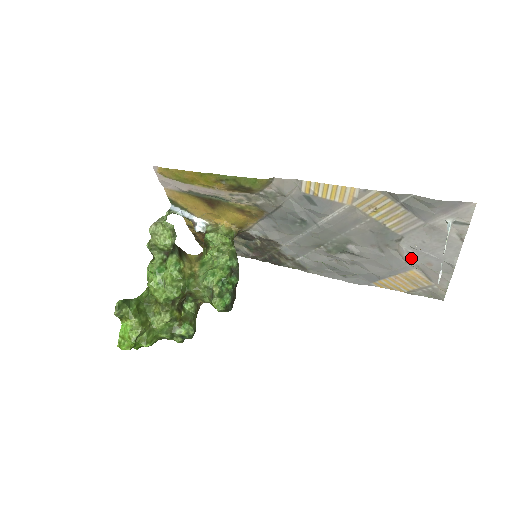
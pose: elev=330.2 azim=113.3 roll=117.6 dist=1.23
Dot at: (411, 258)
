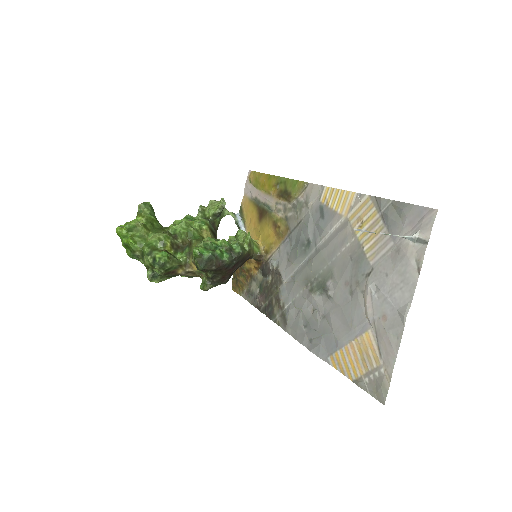
Dot at: (371, 306)
